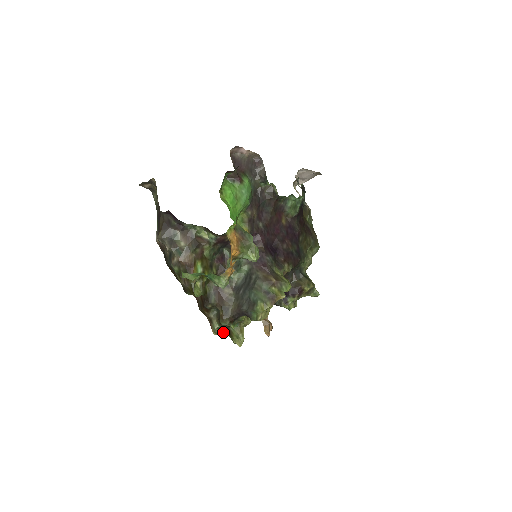
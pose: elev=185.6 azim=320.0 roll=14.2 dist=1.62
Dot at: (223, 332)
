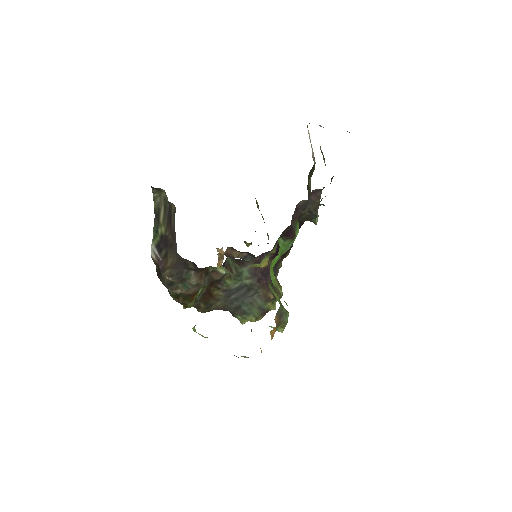
Dot at: occluded
